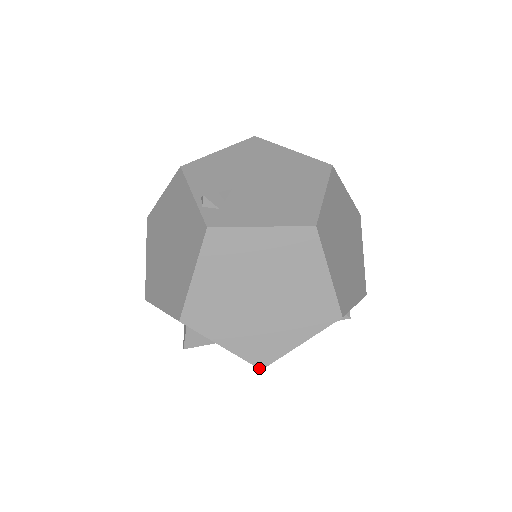
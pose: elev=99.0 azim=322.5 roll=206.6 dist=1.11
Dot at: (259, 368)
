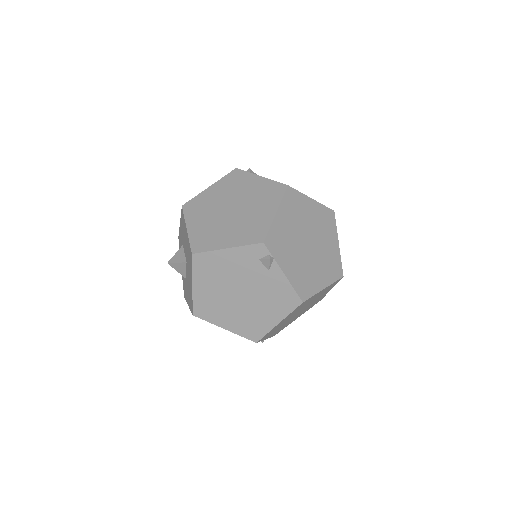
Dot at: (192, 252)
